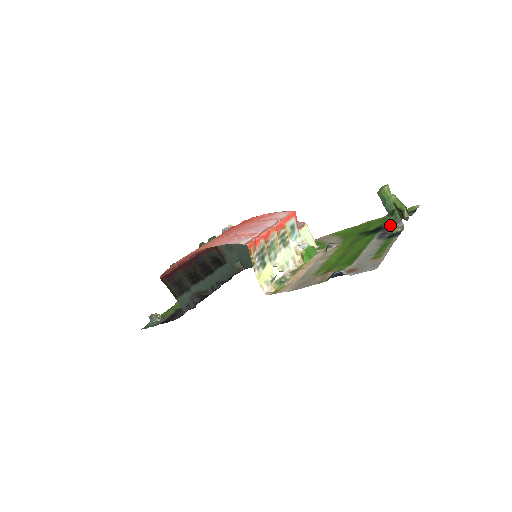
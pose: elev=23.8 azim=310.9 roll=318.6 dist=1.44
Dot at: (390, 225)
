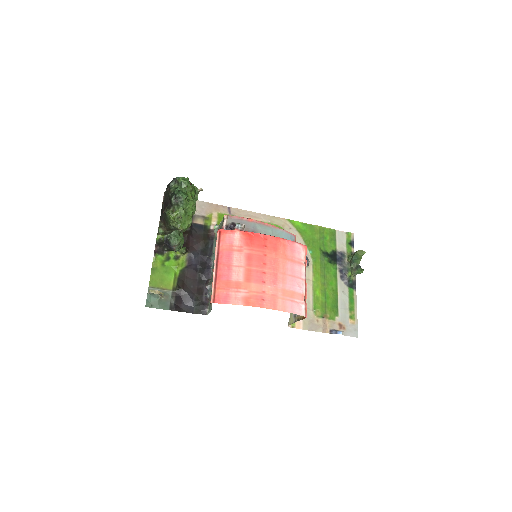
Dot at: (342, 258)
